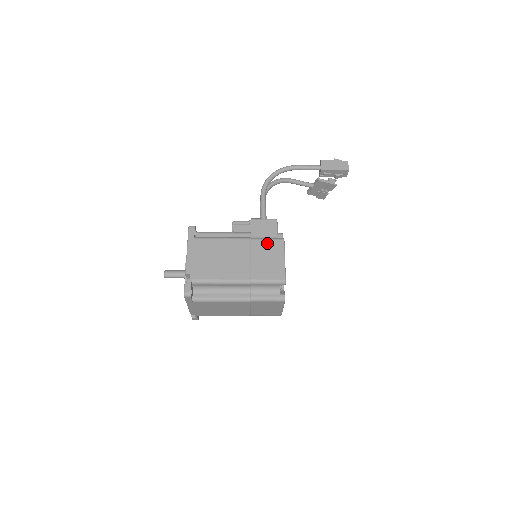
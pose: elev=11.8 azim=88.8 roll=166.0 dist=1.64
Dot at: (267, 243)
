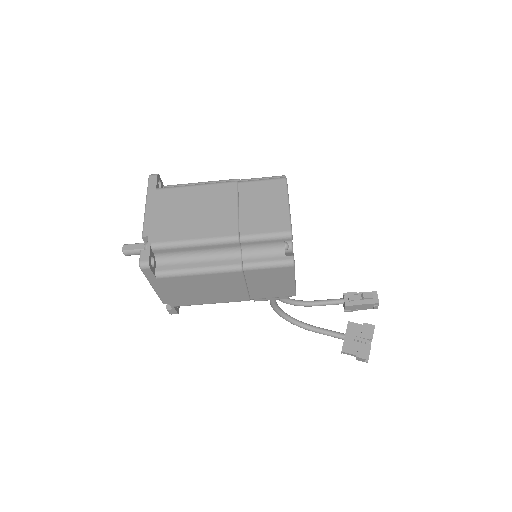
Dot at: occluded
